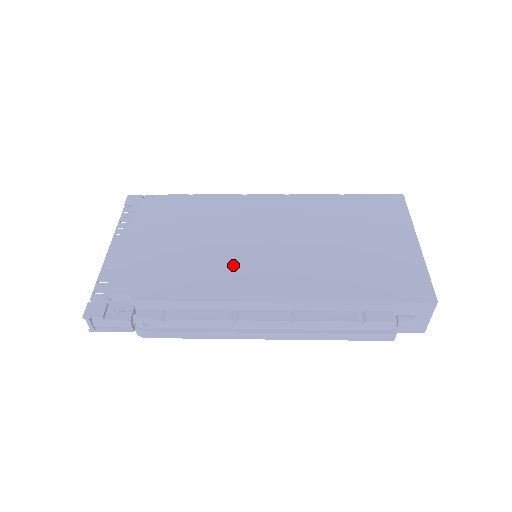
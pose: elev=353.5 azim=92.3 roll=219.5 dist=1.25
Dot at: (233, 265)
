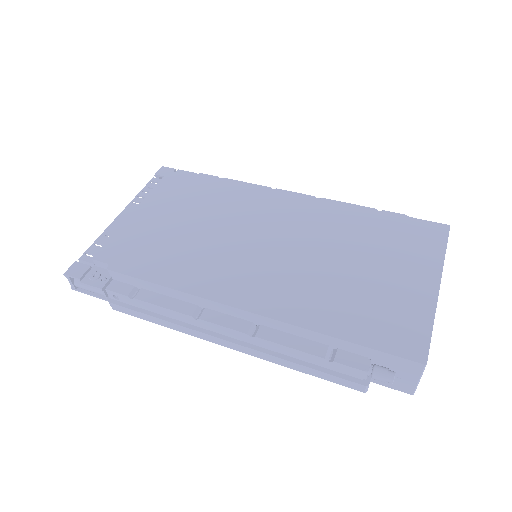
Dot at: (219, 259)
